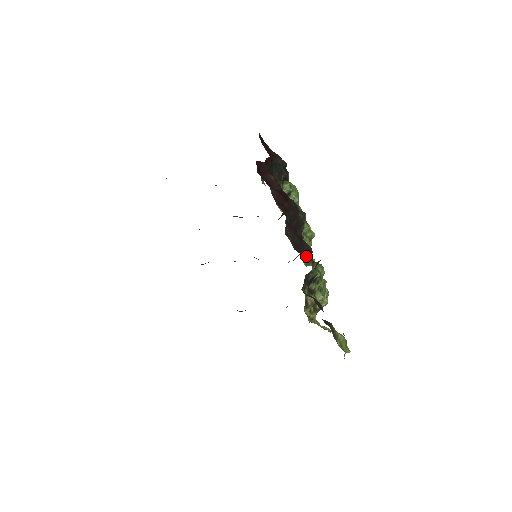
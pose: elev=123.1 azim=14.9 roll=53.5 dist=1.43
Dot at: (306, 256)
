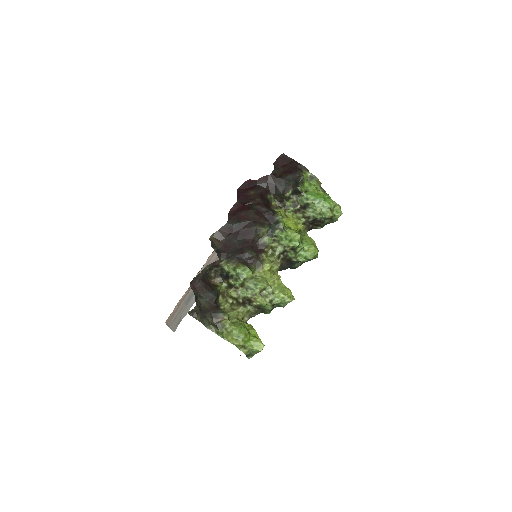
Dot at: (231, 256)
